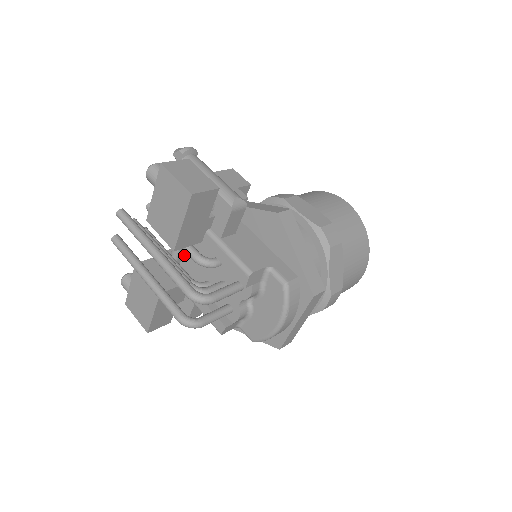
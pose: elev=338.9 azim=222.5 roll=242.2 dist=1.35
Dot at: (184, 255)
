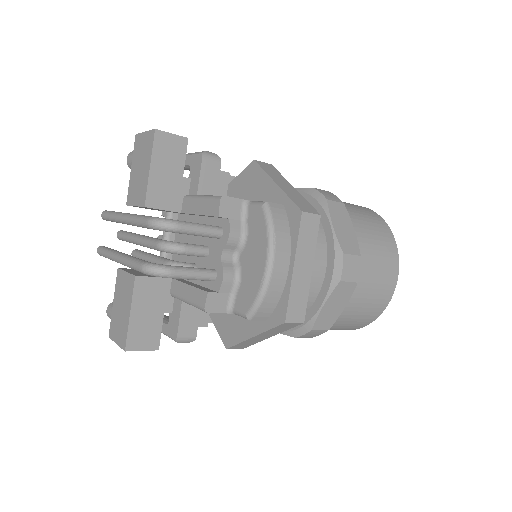
Dot at: (173, 259)
